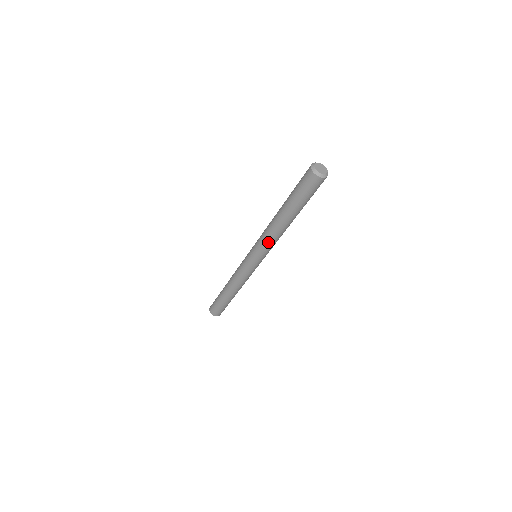
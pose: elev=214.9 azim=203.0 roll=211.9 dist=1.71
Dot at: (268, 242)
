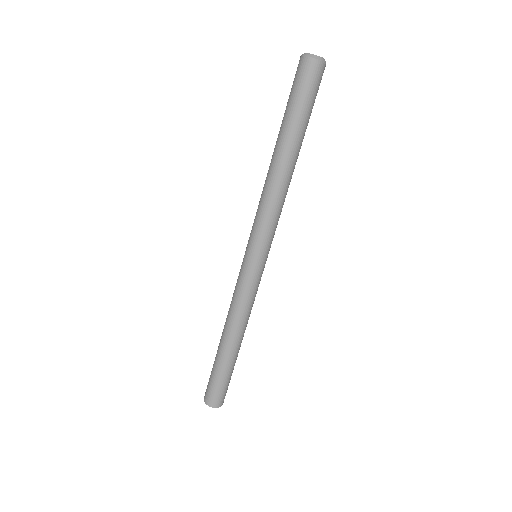
Dot at: (266, 210)
